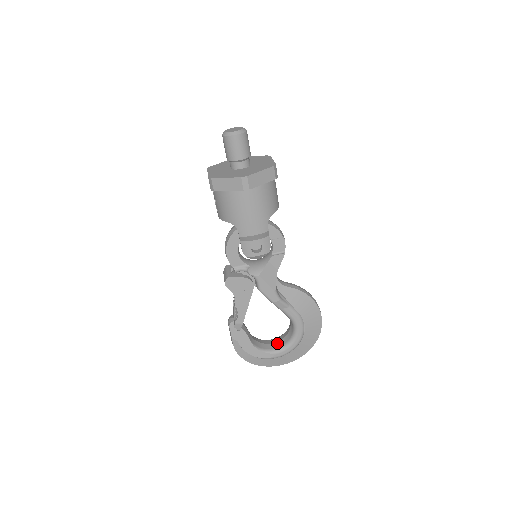
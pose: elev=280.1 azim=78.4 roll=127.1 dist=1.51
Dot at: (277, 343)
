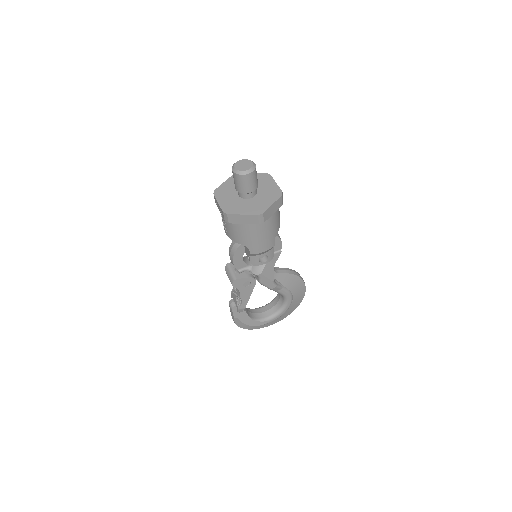
Dot at: (269, 311)
